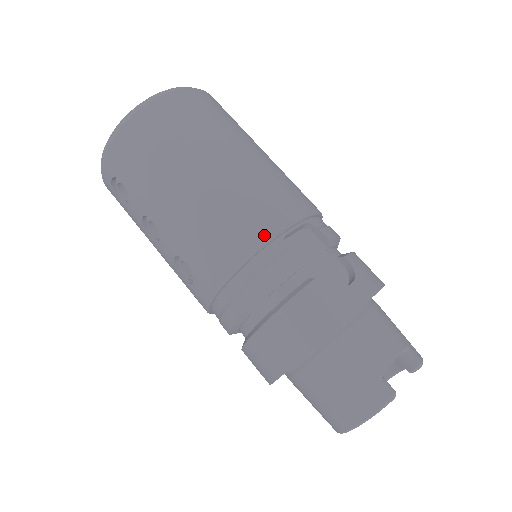
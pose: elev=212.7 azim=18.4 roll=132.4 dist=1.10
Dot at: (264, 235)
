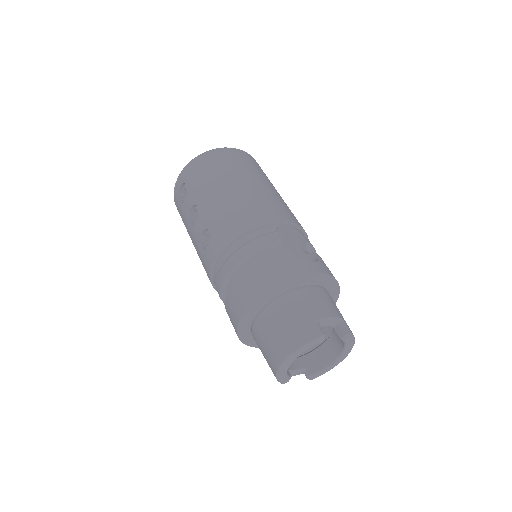
Dot at: (265, 220)
